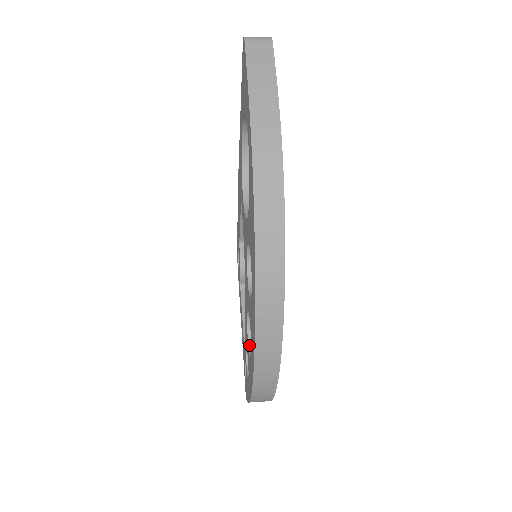
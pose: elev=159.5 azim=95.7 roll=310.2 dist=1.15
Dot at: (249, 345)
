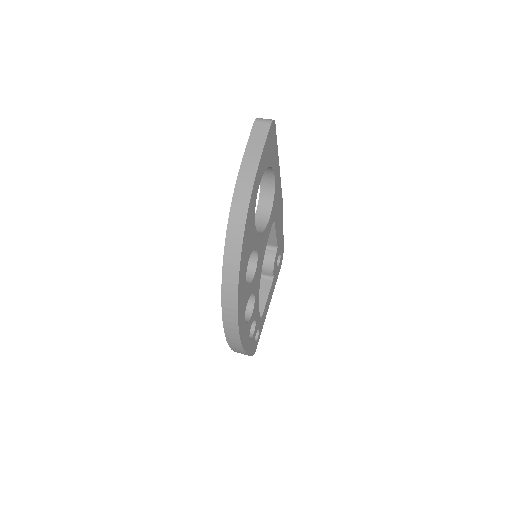
Dot at: occluded
